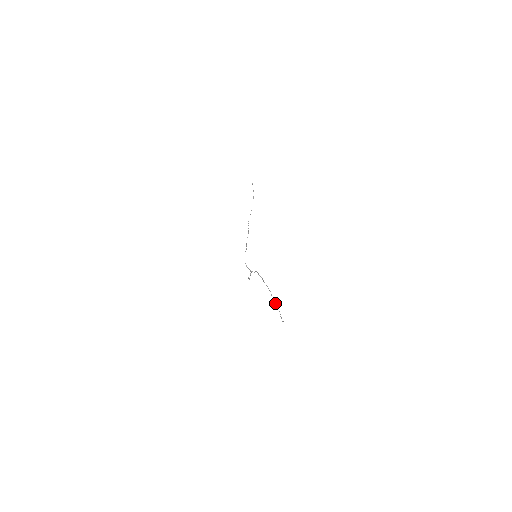
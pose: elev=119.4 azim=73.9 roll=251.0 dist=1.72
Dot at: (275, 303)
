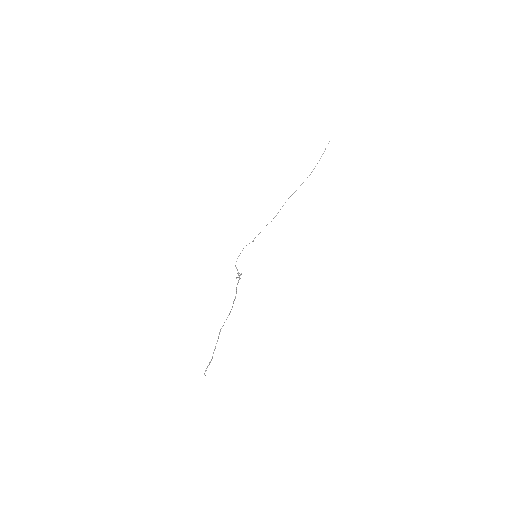
Dot at: (217, 341)
